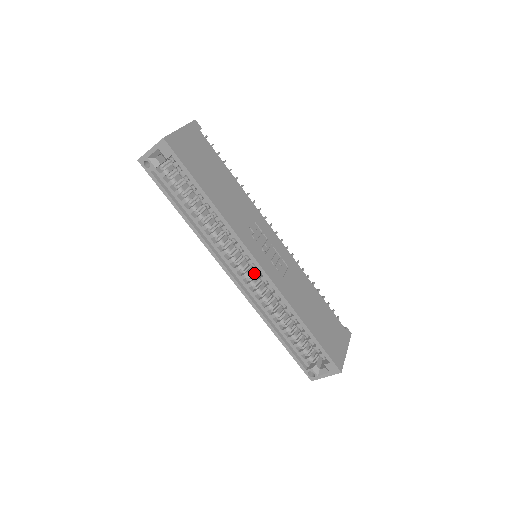
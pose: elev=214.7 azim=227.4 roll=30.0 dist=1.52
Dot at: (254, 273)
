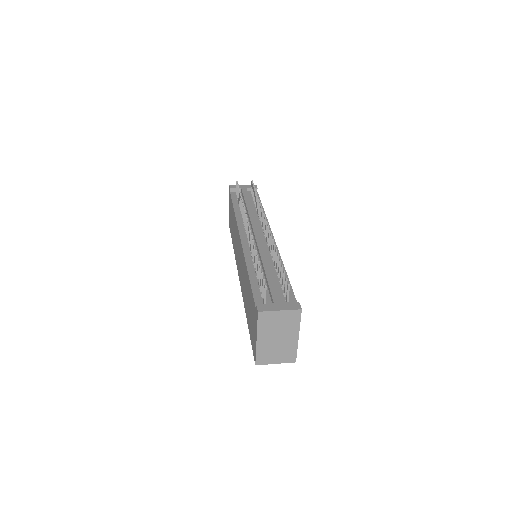
Dot at: occluded
